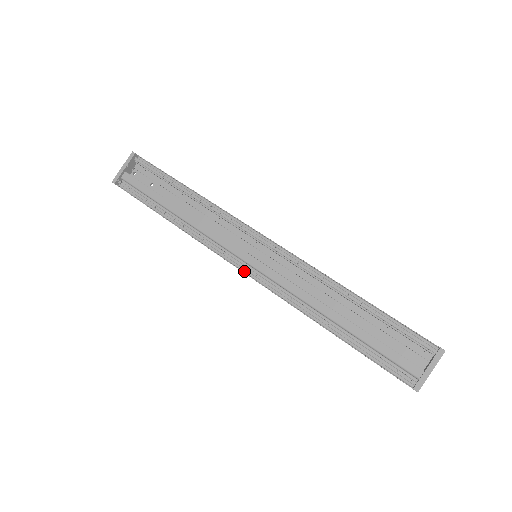
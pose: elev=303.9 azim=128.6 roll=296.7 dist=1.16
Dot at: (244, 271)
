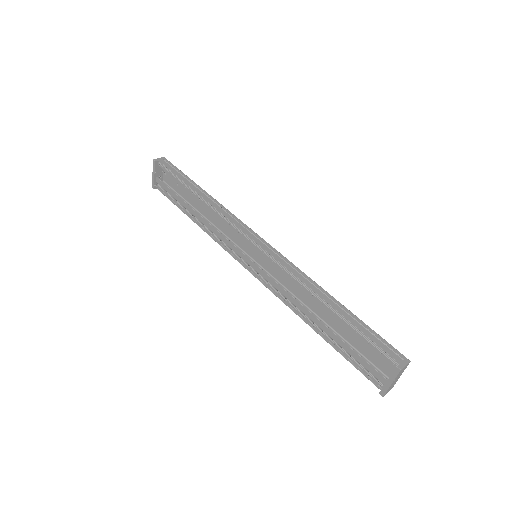
Dot at: (250, 270)
